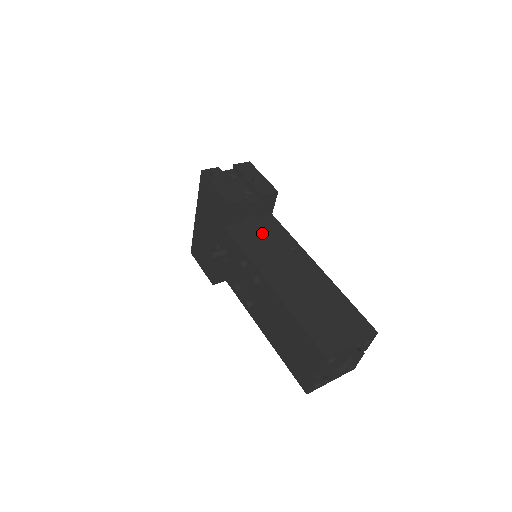
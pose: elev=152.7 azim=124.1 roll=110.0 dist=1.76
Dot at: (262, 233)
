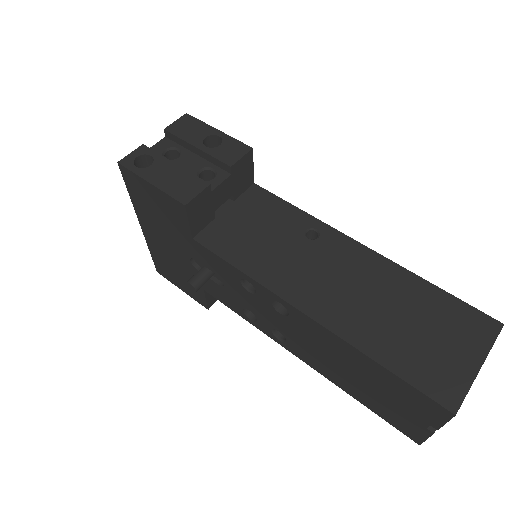
Dot at: (254, 224)
